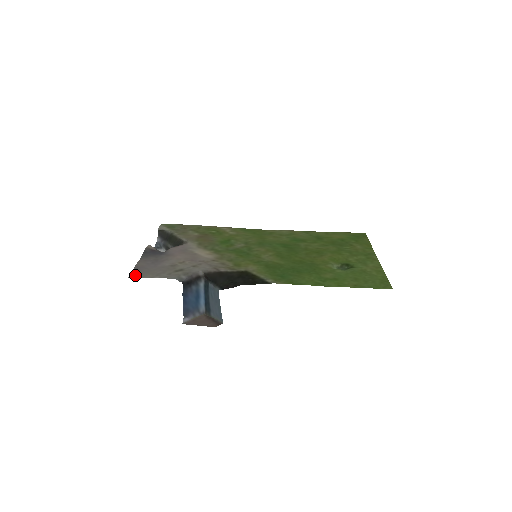
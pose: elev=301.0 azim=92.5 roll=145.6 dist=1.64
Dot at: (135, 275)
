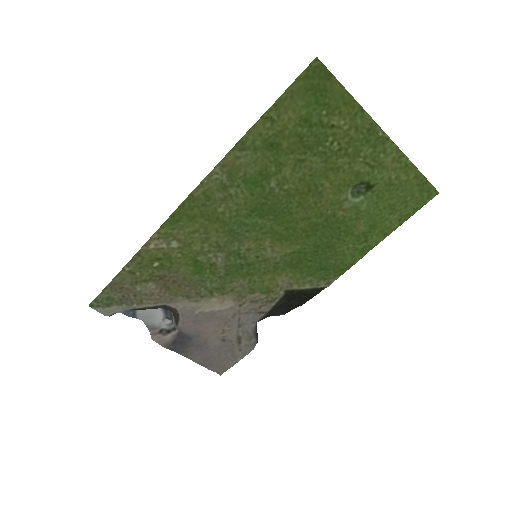
Dot at: (217, 369)
